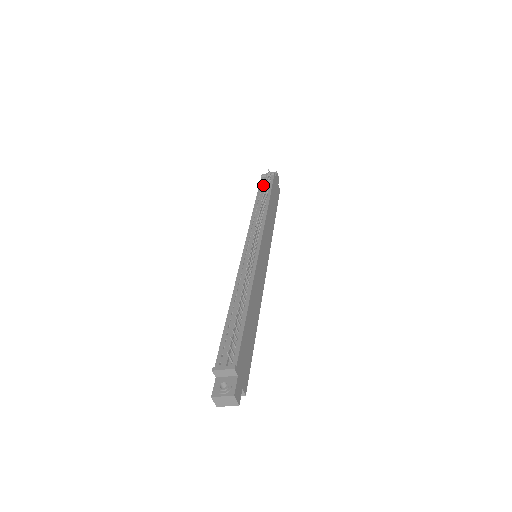
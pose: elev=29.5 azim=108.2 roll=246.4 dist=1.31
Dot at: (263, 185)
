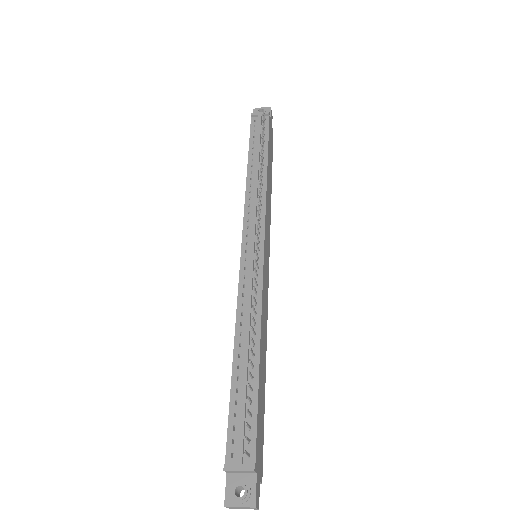
Dot at: (256, 134)
